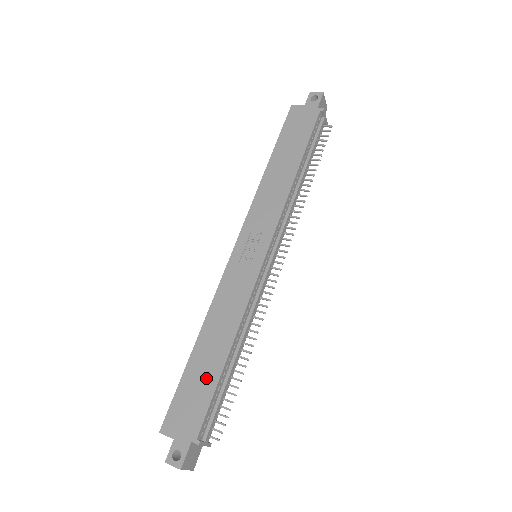
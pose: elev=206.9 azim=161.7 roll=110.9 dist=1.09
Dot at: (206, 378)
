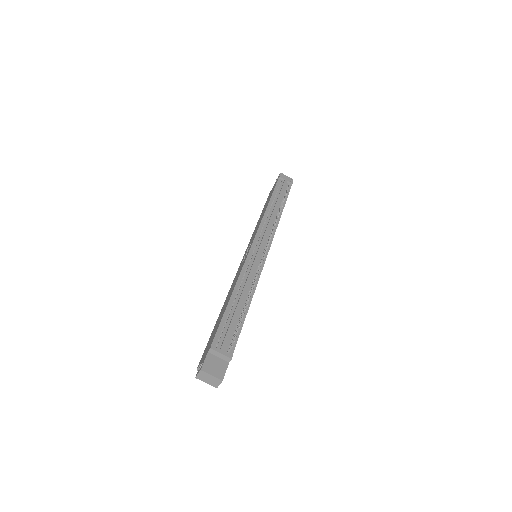
Dot at: (220, 319)
